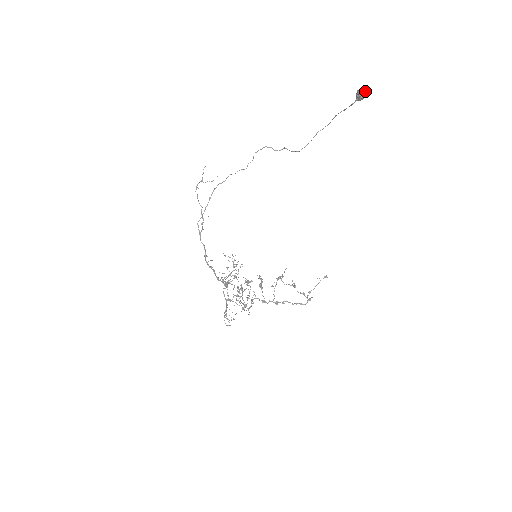
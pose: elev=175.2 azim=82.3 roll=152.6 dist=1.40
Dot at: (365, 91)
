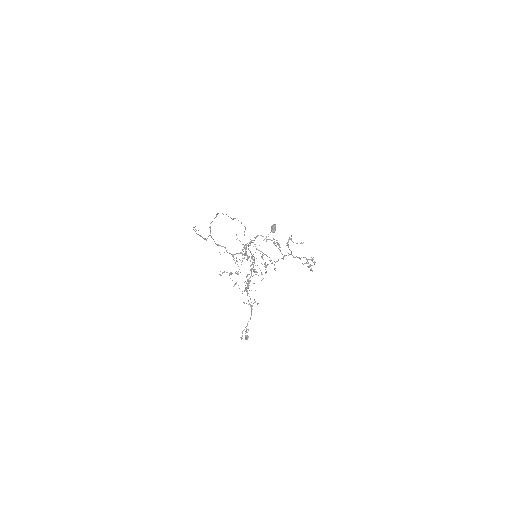
Dot at: occluded
